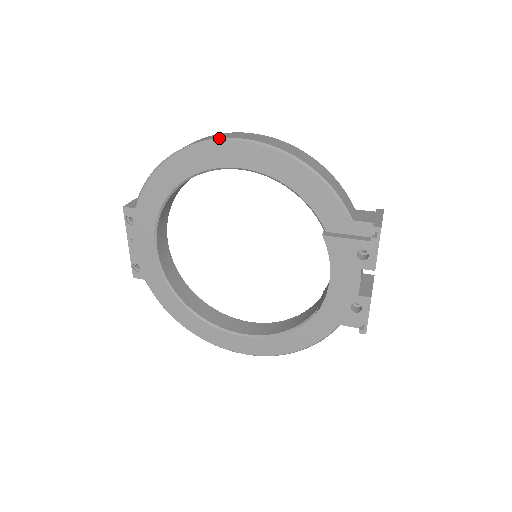
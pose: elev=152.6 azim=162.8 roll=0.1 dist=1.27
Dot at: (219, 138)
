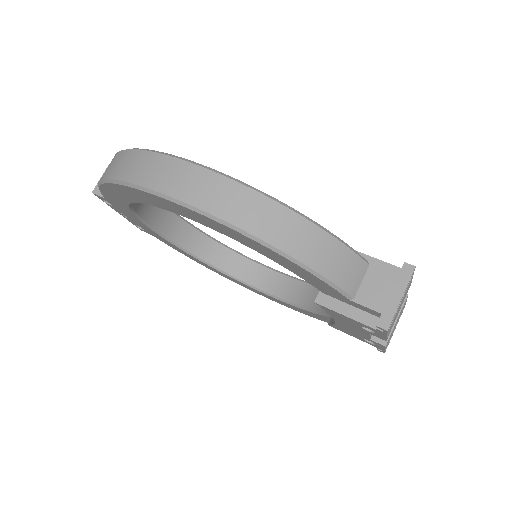
Dot at: (150, 190)
